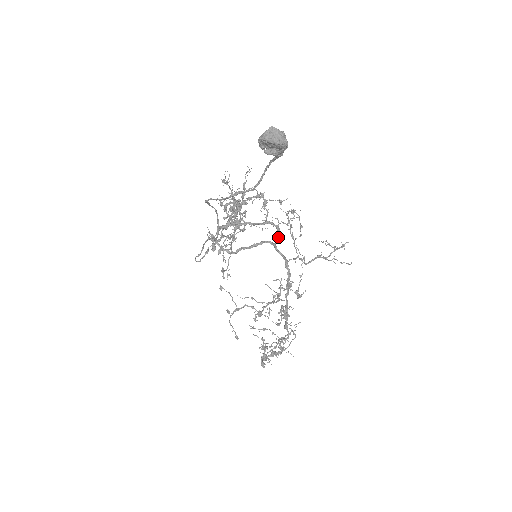
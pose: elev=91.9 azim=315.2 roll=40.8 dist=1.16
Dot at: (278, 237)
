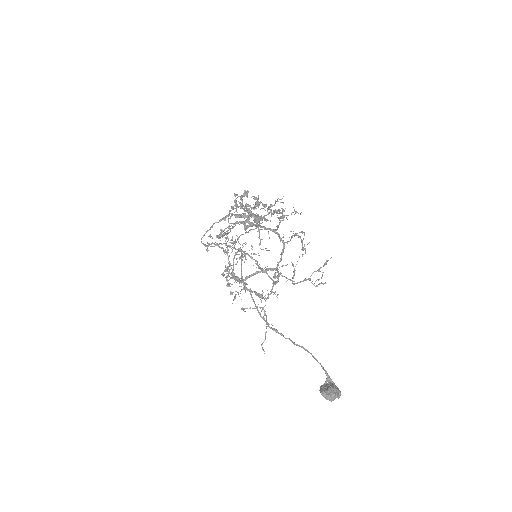
Dot at: occluded
